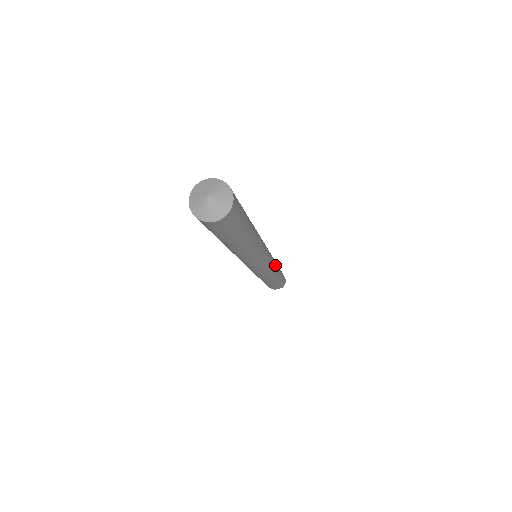
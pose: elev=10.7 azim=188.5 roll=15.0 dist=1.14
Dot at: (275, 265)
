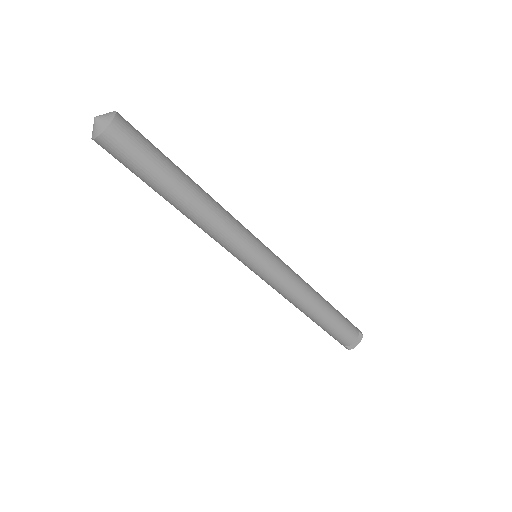
Dot at: occluded
